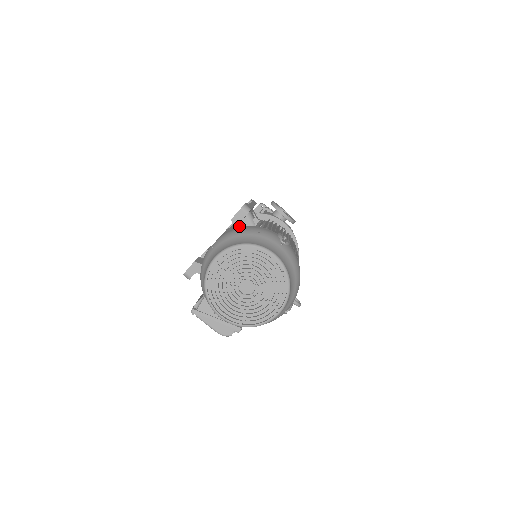
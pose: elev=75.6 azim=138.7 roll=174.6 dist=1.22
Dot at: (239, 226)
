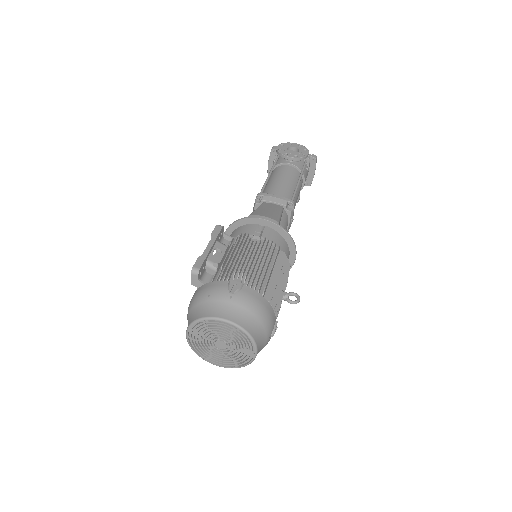
Dot at: (199, 286)
